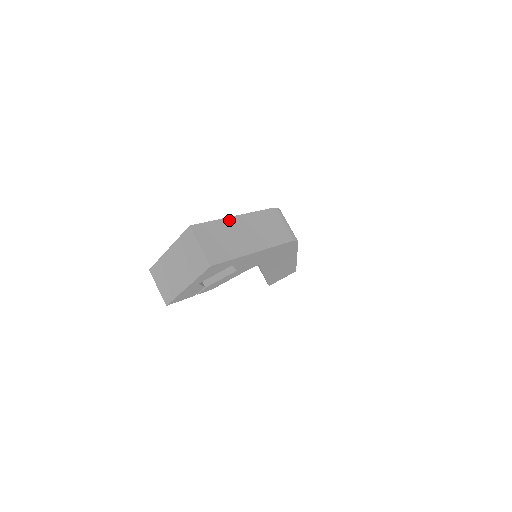
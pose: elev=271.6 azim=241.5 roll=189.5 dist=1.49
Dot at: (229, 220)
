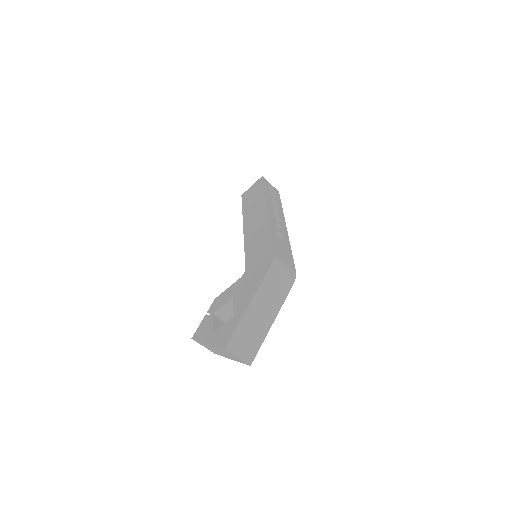
Dot at: (246, 315)
